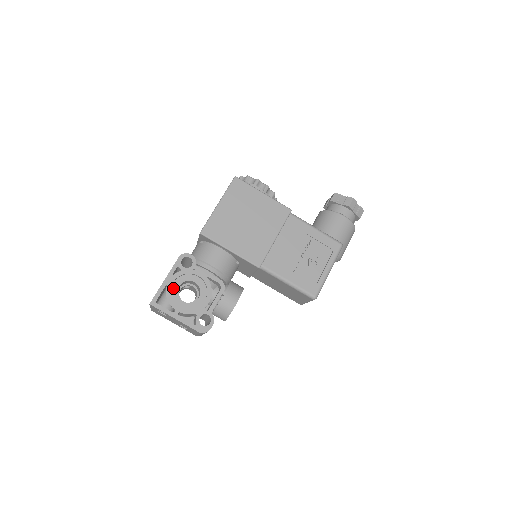
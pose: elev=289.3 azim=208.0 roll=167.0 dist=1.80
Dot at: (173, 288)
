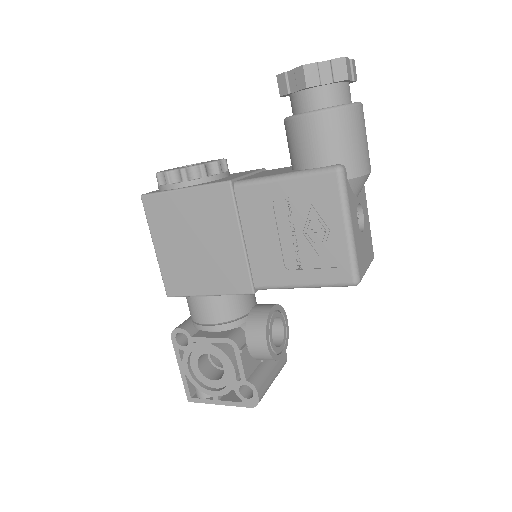
Dot at: (195, 372)
